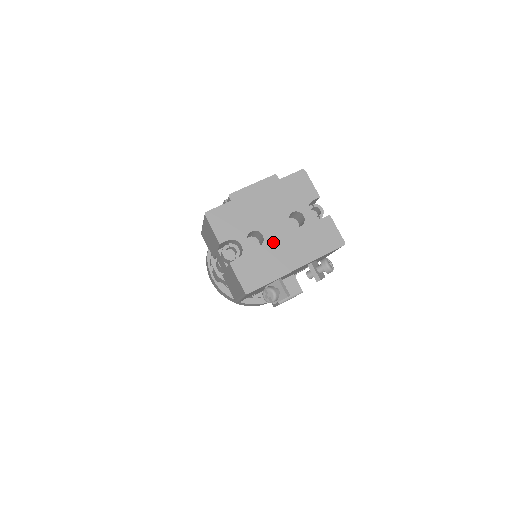
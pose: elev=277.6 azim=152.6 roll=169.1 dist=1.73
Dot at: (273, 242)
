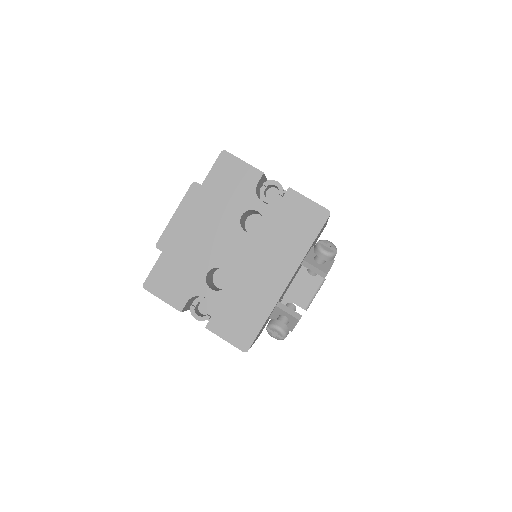
Dot at: (240, 269)
